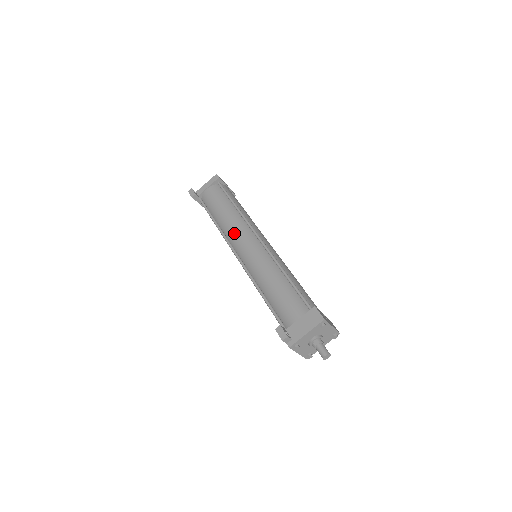
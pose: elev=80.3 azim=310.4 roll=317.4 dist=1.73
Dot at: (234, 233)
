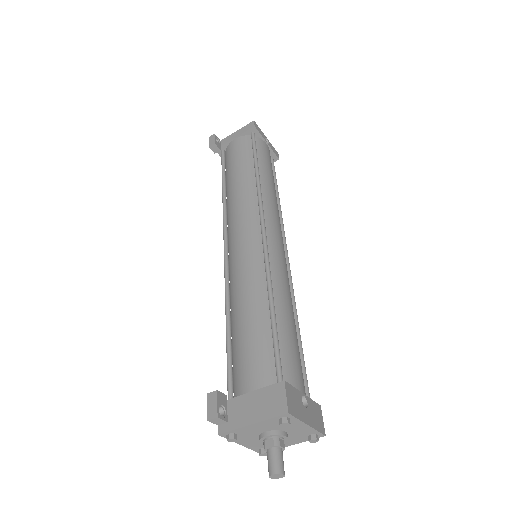
Dot at: (235, 212)
